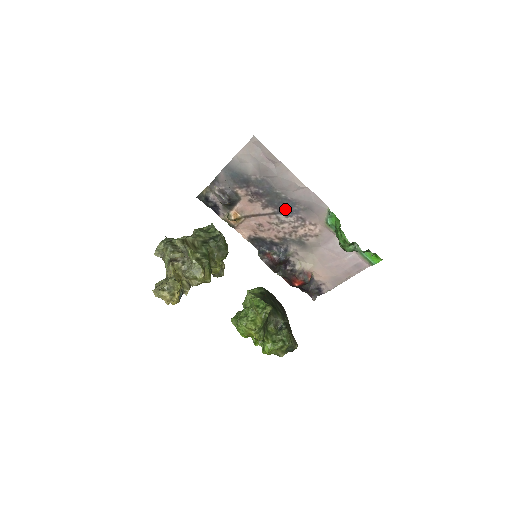
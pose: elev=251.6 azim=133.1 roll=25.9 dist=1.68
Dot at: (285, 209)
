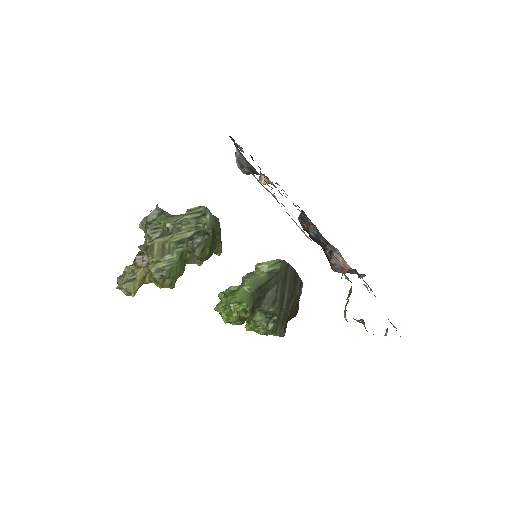
Dot at: occluded
